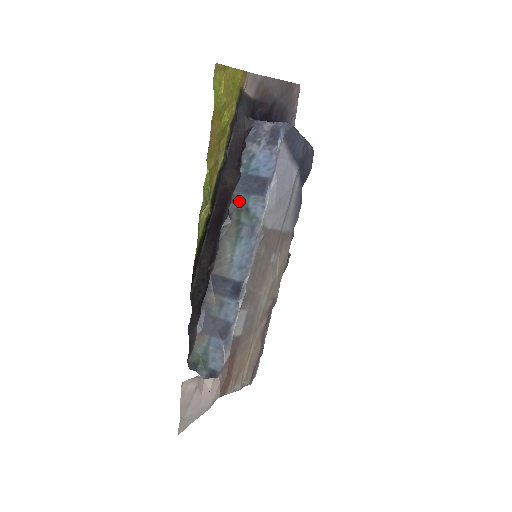
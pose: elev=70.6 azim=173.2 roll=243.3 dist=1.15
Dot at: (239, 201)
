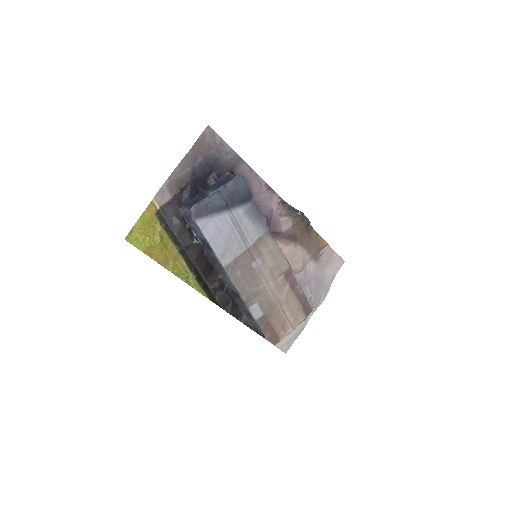
Dot at: (209, 254)
